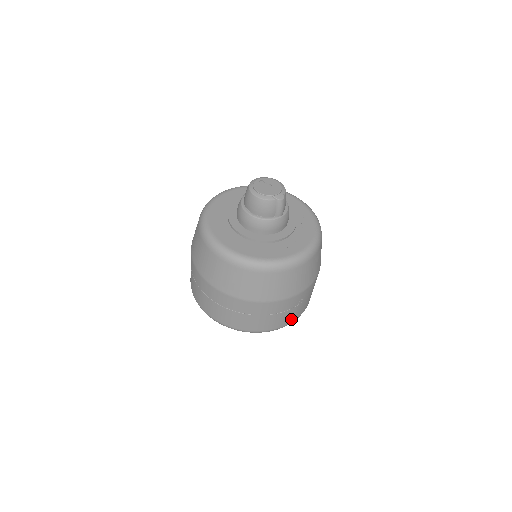
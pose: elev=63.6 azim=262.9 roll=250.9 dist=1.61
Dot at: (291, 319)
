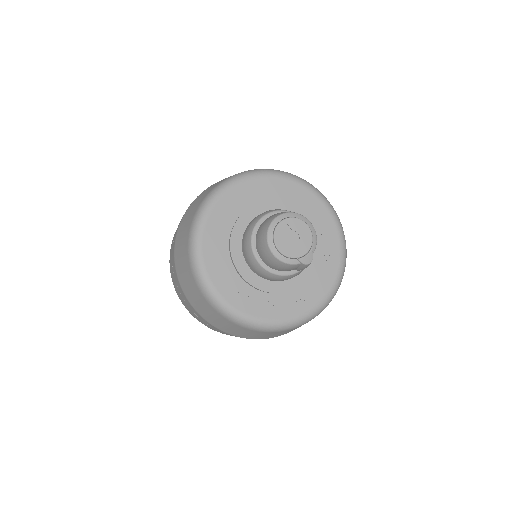
Dot at: occluded
